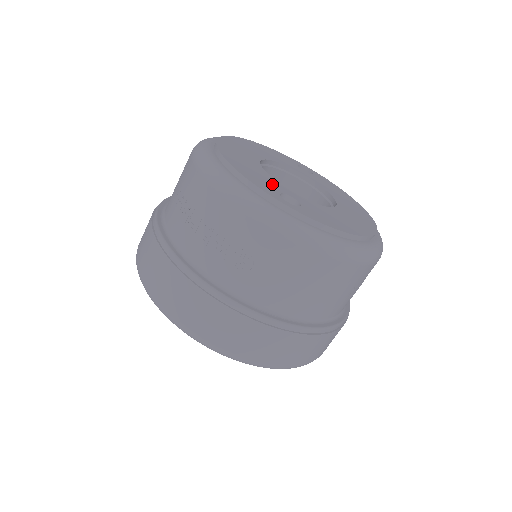
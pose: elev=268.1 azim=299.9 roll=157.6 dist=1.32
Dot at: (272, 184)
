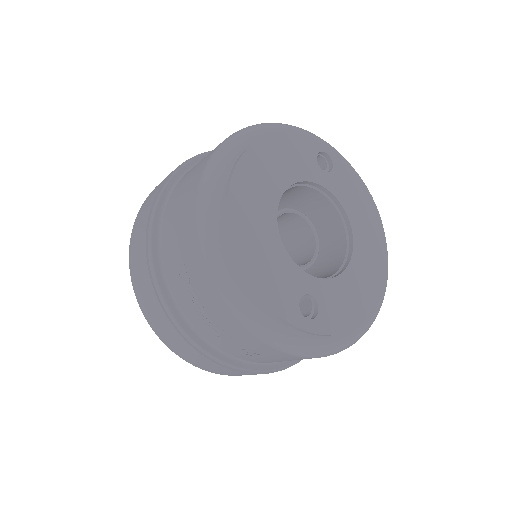
Dot at: (291, 282)
